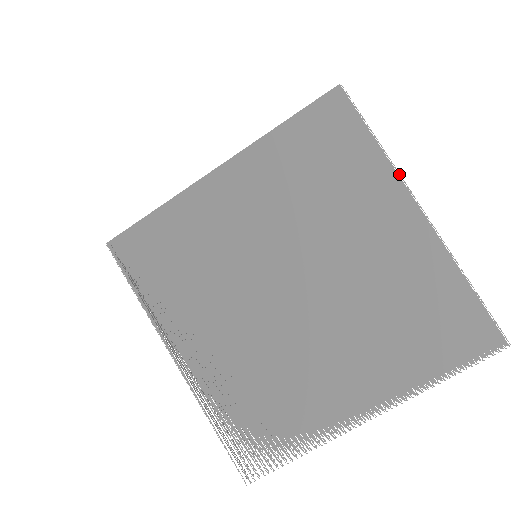
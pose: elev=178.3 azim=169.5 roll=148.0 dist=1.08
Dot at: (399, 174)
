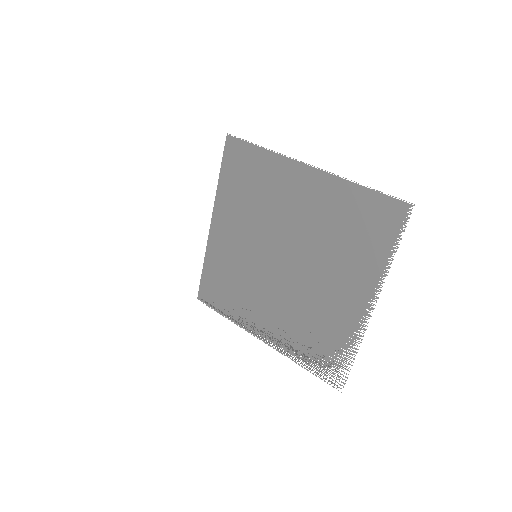
Dot at: (284, 156)
